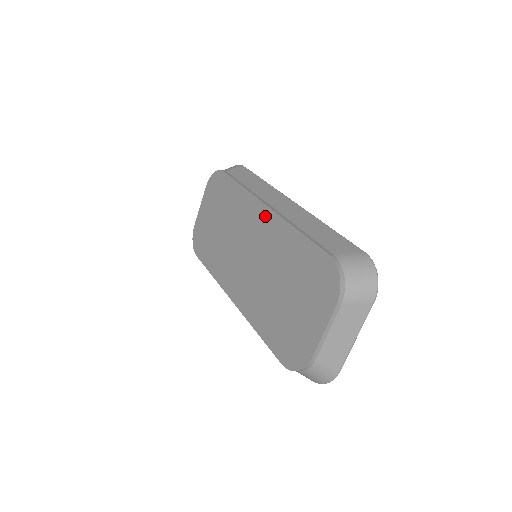
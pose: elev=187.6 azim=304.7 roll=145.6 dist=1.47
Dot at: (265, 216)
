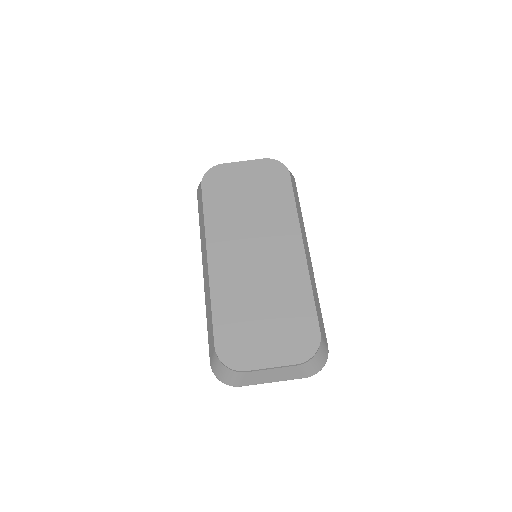
Dot at: (296, 250)
